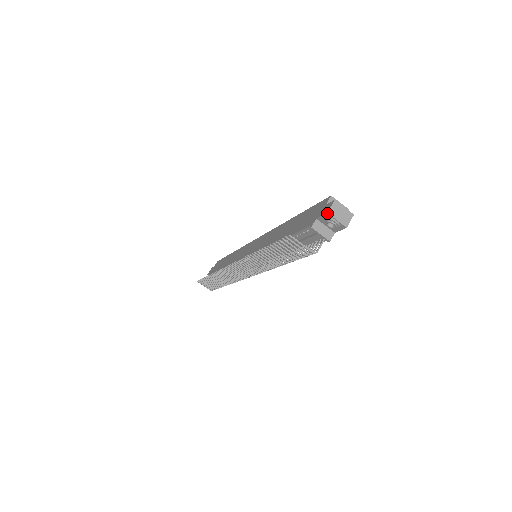
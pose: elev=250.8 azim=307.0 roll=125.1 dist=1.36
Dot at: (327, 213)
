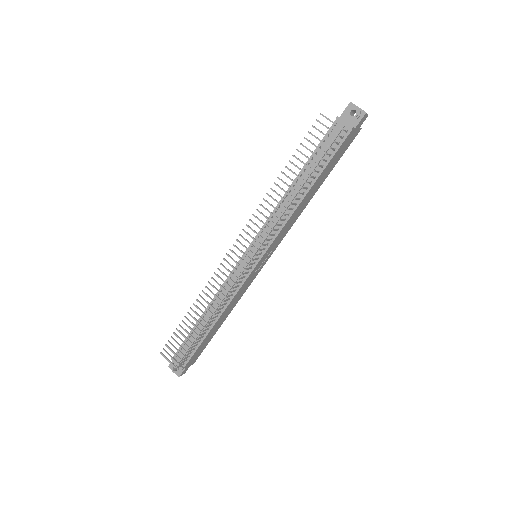
Dot at: (350, 102)
